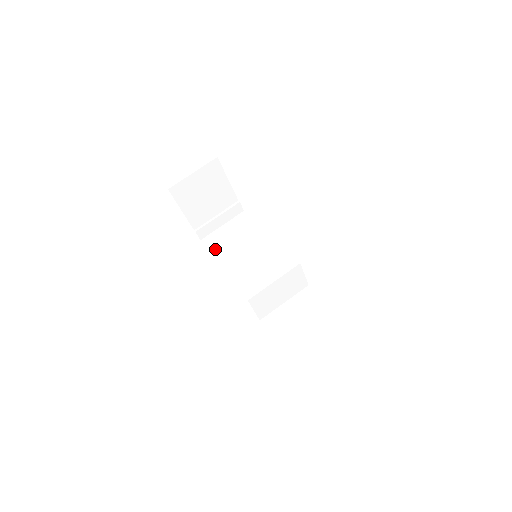
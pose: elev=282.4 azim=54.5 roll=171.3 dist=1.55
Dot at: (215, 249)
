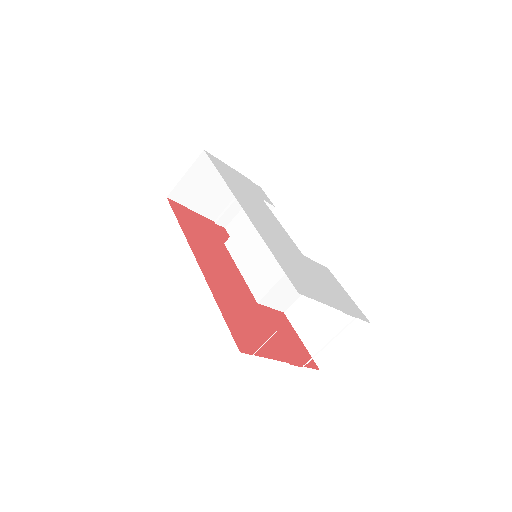
Dot at: (229, 244)
